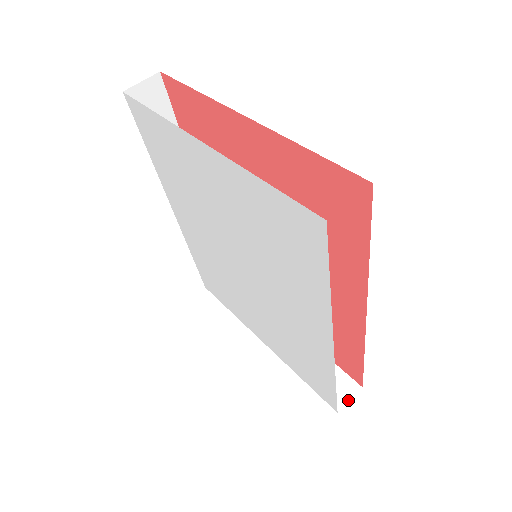
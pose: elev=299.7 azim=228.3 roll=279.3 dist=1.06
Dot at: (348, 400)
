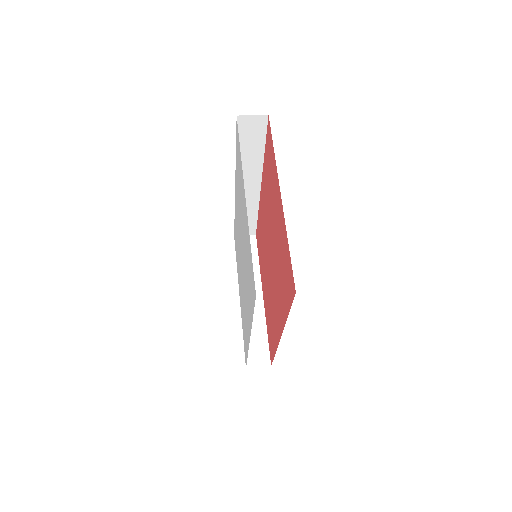
Dot at: (257, 366)
